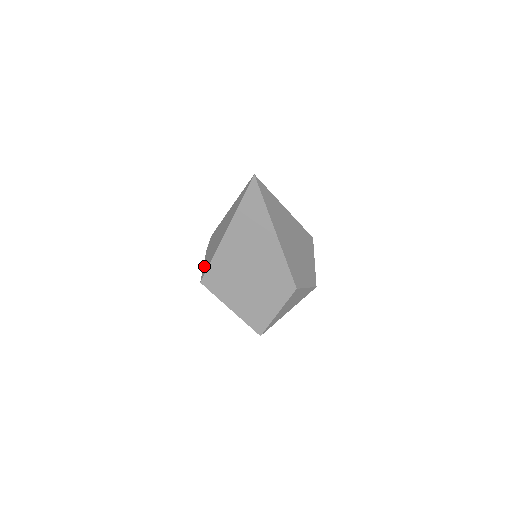
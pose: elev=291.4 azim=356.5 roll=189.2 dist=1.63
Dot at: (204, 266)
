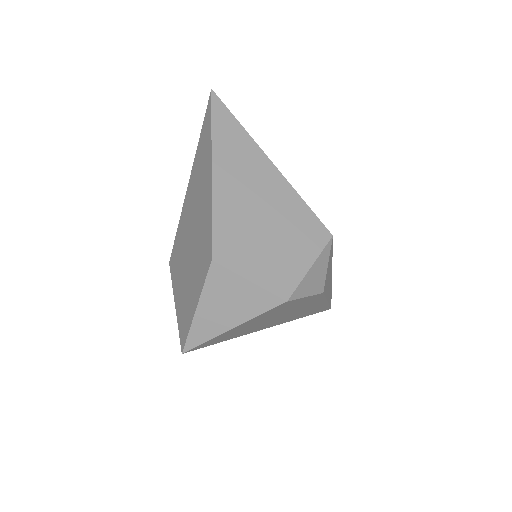
Dot at: occluded
